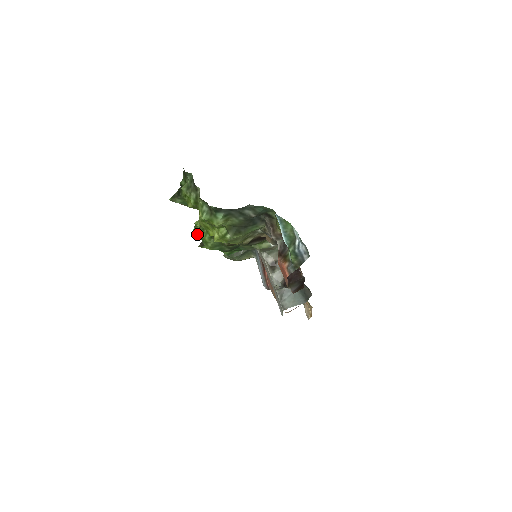
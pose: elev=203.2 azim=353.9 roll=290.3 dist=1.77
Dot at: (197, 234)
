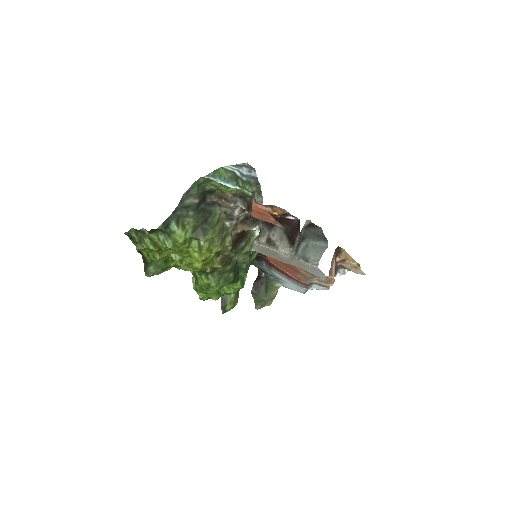
Dot at: (206, 298)
